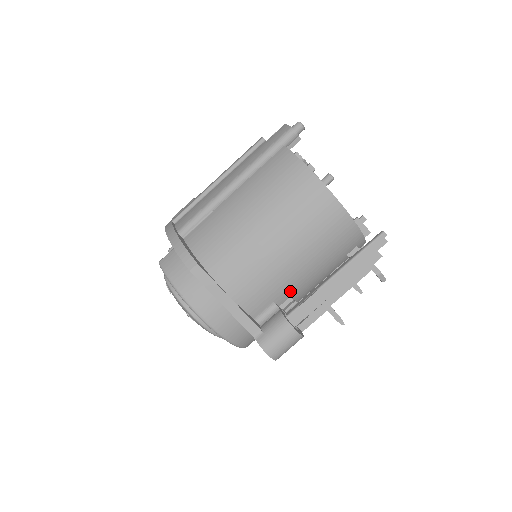
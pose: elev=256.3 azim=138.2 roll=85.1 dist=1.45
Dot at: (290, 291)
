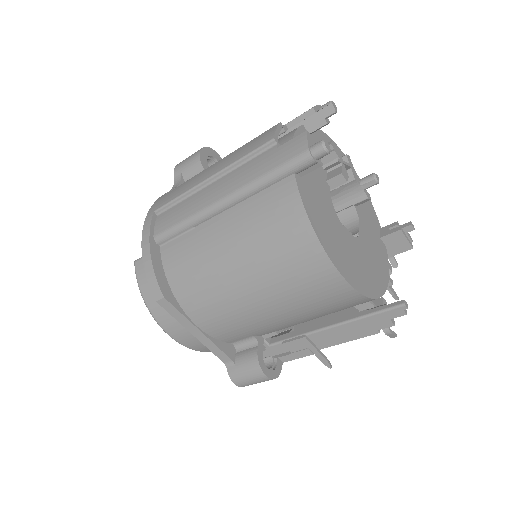
Dot at: (274, 330)
